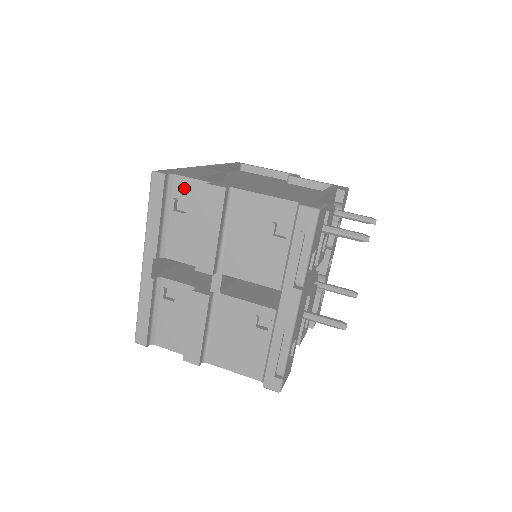
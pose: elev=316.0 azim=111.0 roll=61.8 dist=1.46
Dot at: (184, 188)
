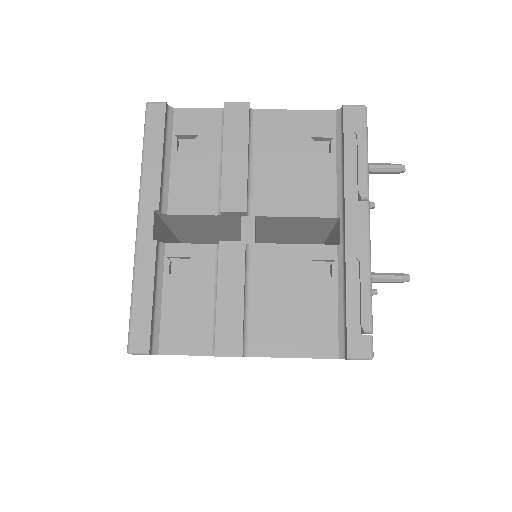
Dot at: (189, 121)
